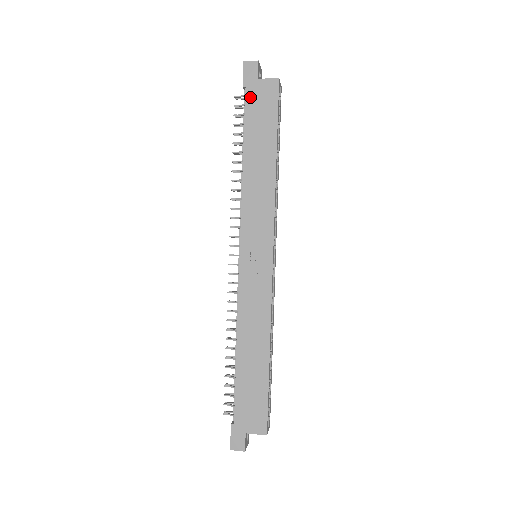
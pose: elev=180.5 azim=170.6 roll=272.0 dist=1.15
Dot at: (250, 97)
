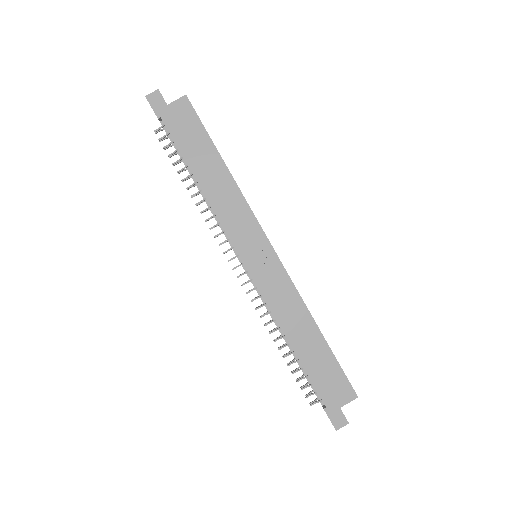
Dot at: (170, 124)
